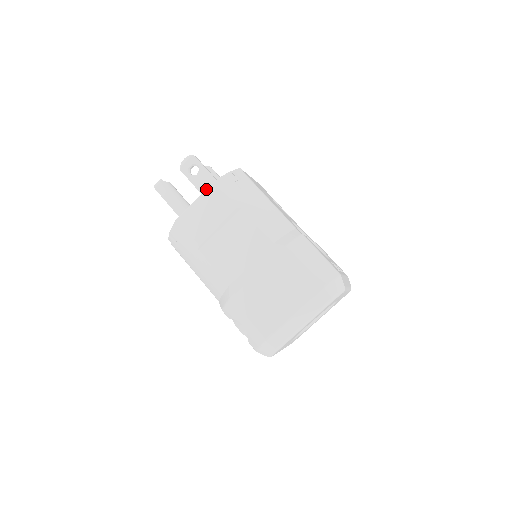
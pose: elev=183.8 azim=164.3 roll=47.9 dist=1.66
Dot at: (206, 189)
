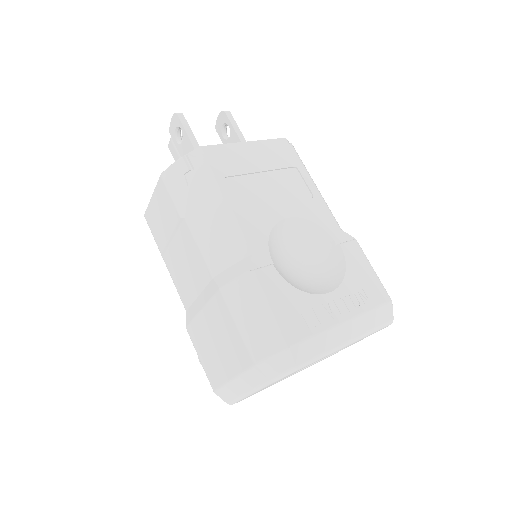
Dot at: occluded
